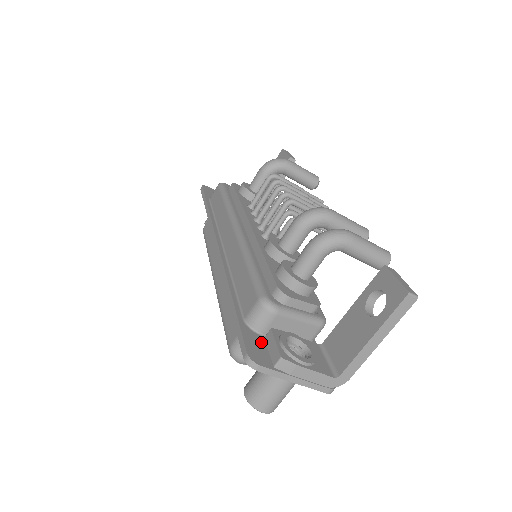
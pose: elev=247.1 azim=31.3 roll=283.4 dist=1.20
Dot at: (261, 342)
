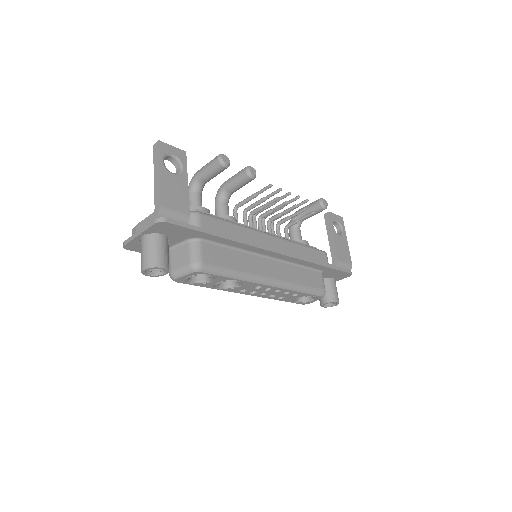
Dot at: occluded
